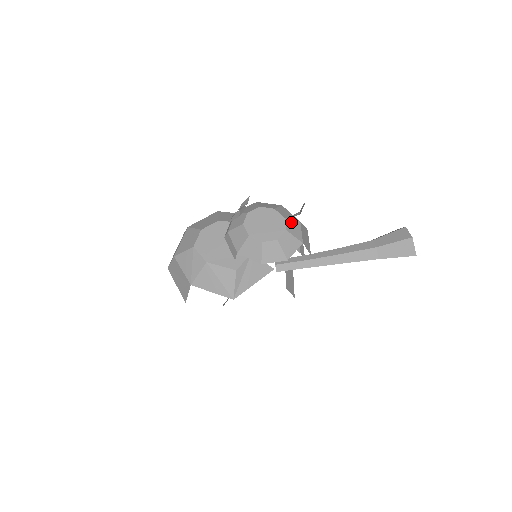
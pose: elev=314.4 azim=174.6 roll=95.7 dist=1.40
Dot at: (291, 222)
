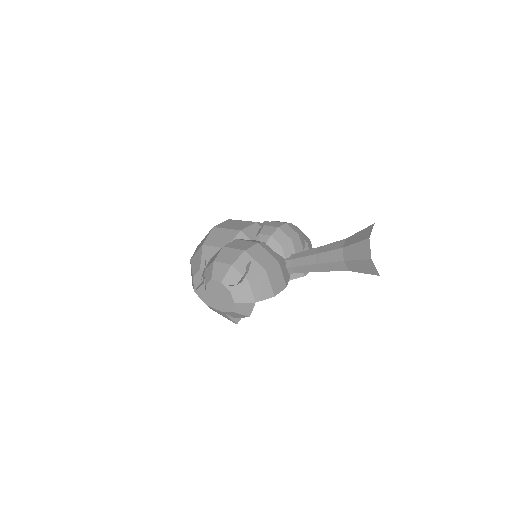
Dot at: (238, 291)
